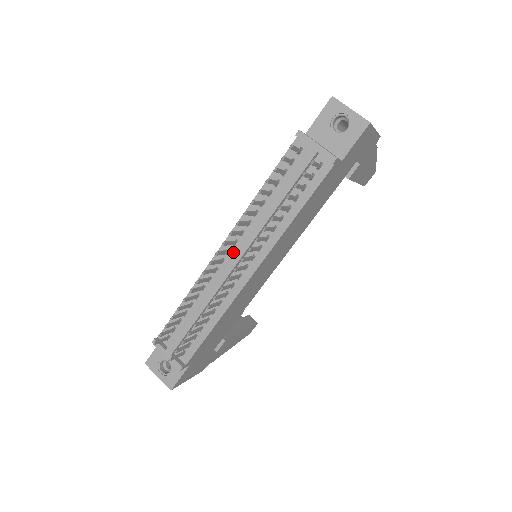
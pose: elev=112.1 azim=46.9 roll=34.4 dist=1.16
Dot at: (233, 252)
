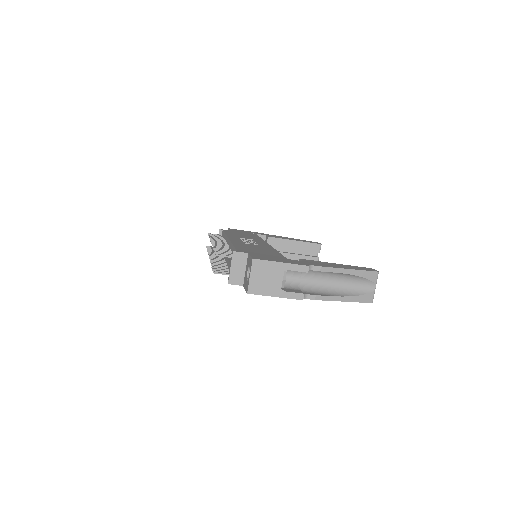
Dot at: occluded
